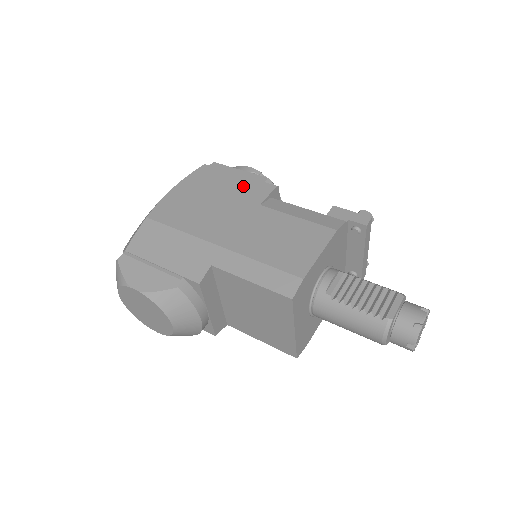
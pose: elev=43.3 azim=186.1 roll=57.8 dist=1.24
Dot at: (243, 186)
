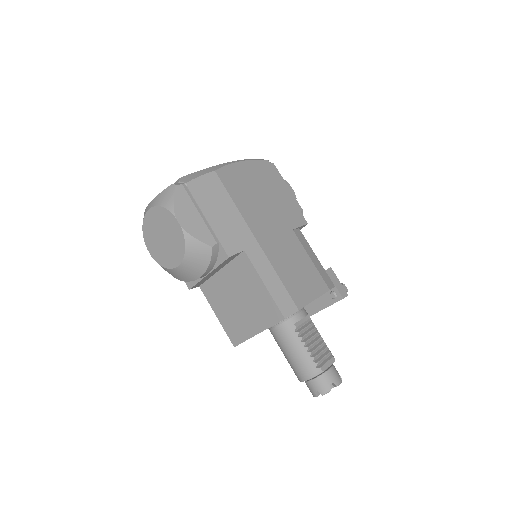
Dot at: (288, 204)
